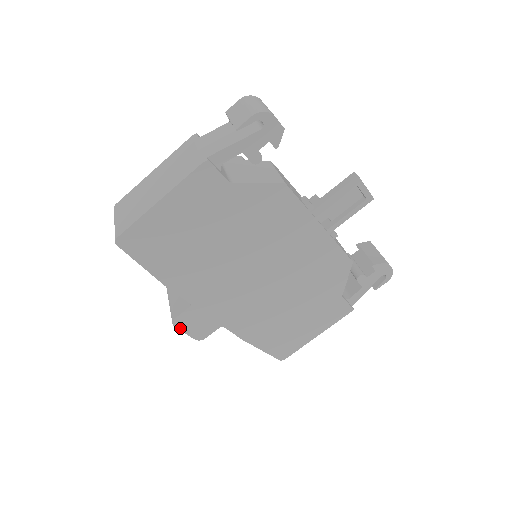
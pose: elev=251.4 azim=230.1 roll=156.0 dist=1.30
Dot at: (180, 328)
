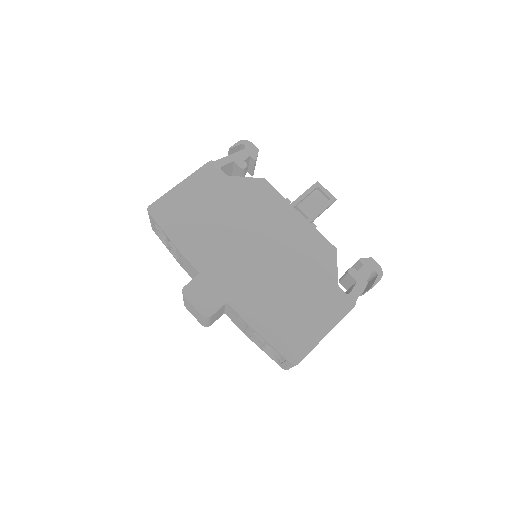
Dot at: (189, 299)
